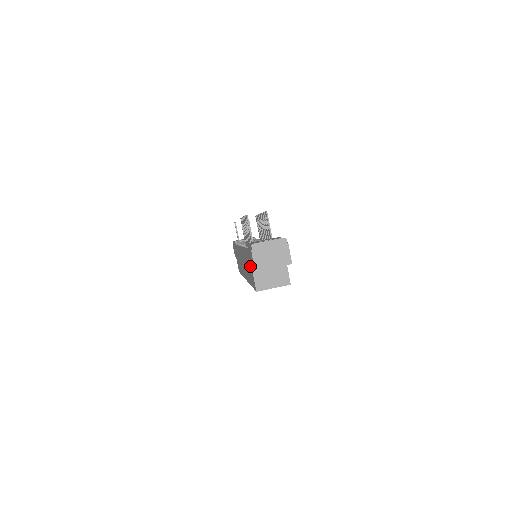
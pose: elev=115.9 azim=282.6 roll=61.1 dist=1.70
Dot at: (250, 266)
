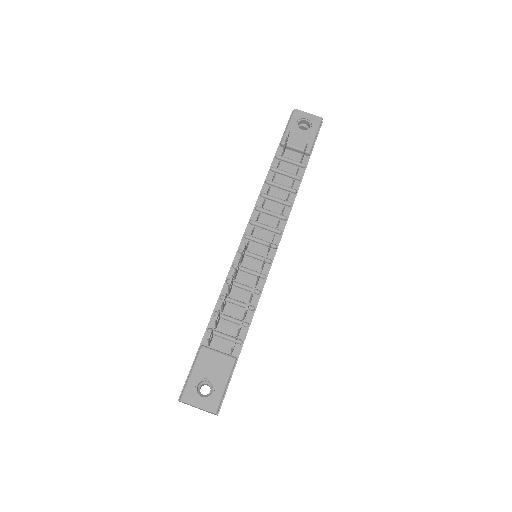
Dot at: occluded
